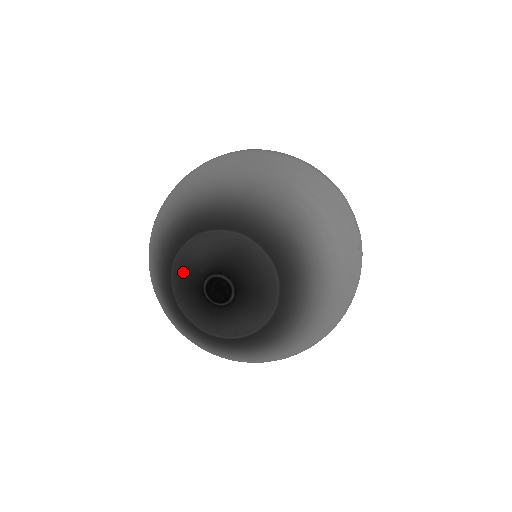
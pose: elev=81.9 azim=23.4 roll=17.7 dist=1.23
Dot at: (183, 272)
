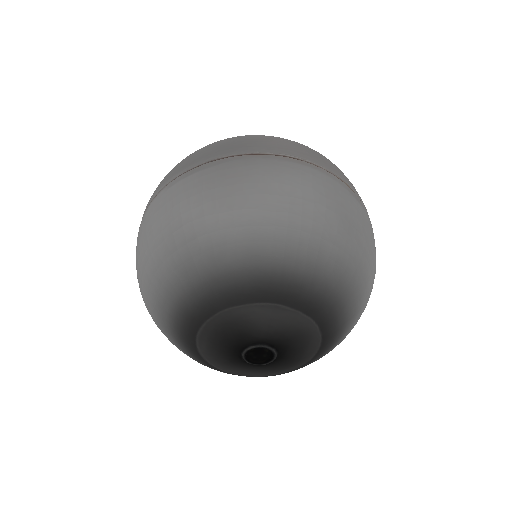
Dot at: (231, 325)
